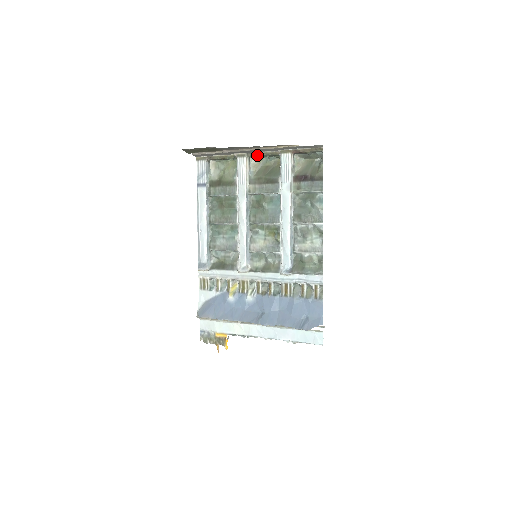
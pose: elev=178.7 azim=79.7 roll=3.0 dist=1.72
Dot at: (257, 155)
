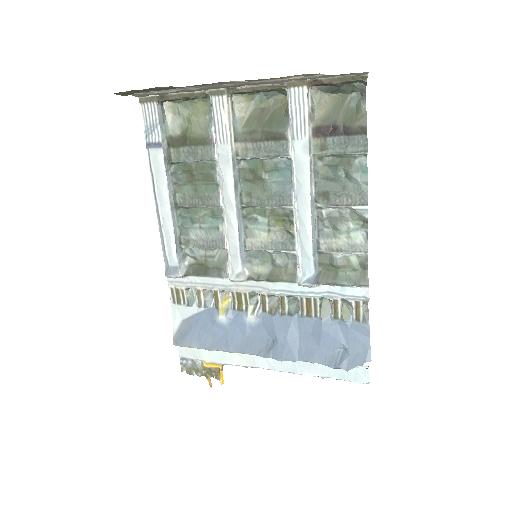
Dot at: (245, 91)
